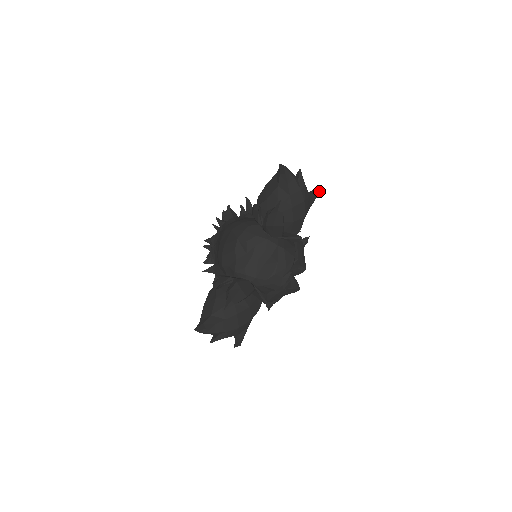
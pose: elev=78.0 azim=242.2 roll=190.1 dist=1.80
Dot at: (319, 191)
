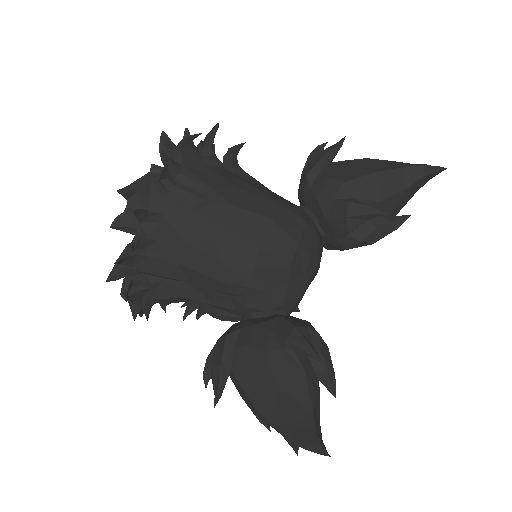
Dot at: occluded
